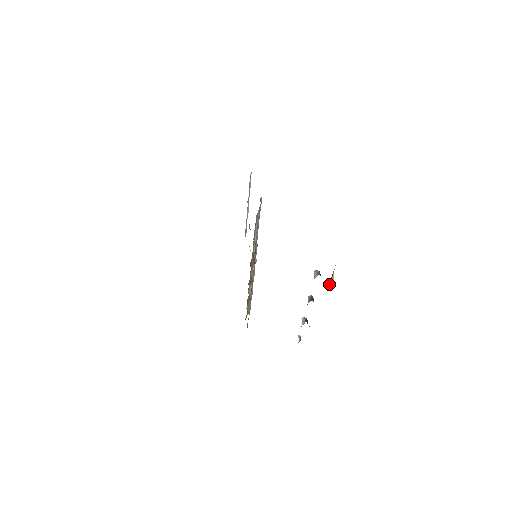
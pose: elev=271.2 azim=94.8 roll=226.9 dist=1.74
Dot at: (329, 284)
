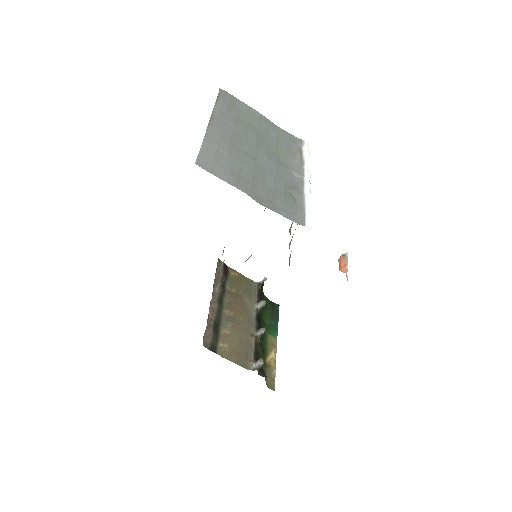
Dot at: (341, 256)
